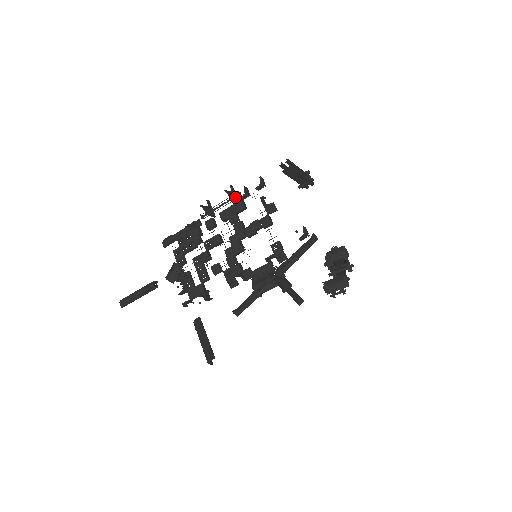
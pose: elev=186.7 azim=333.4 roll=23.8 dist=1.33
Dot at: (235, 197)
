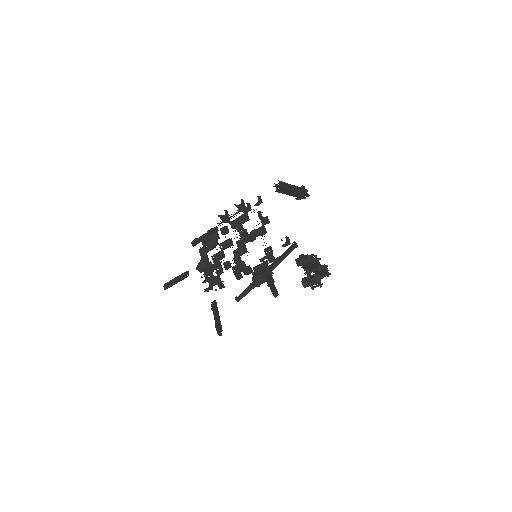
Dot at: occluded
